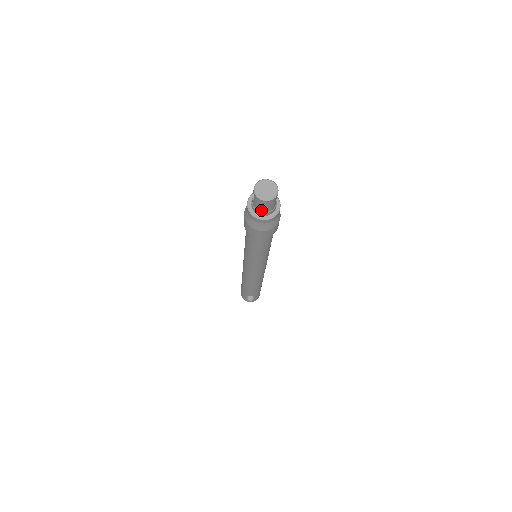
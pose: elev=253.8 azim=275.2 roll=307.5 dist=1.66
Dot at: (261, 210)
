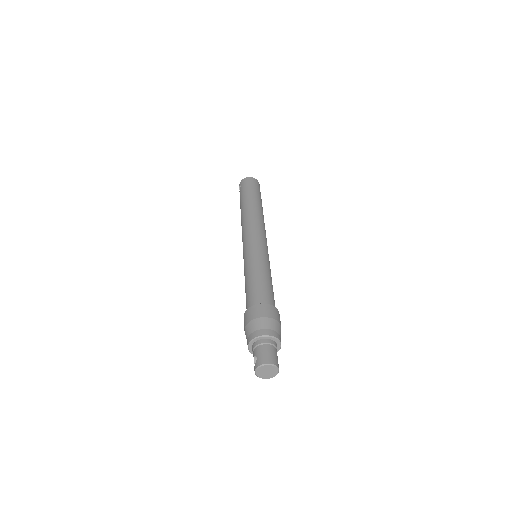
Dot at: occluded
